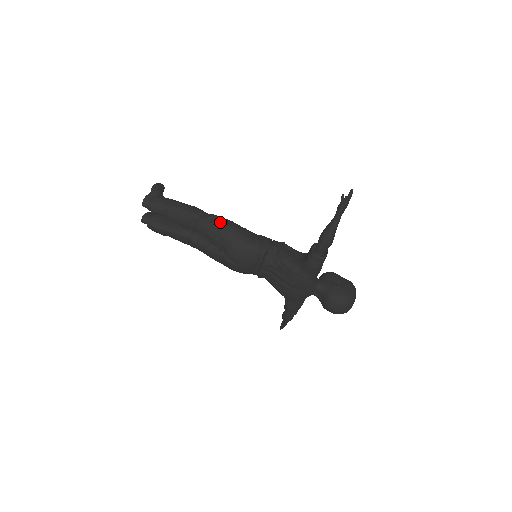
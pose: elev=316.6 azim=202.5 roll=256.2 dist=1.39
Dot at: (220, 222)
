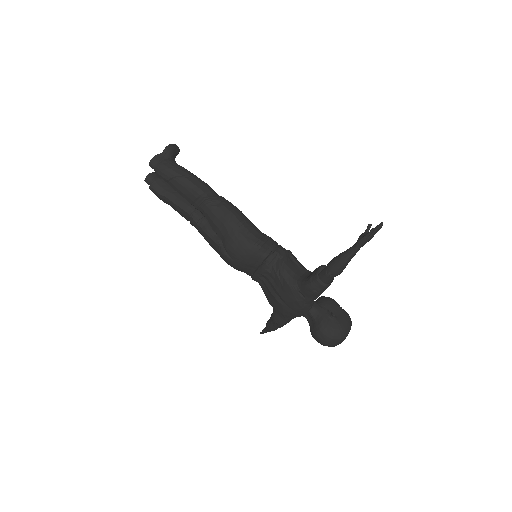
Dot at: (227, 209)
